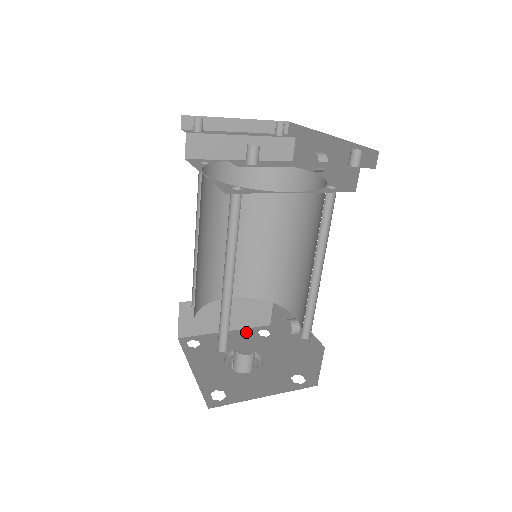
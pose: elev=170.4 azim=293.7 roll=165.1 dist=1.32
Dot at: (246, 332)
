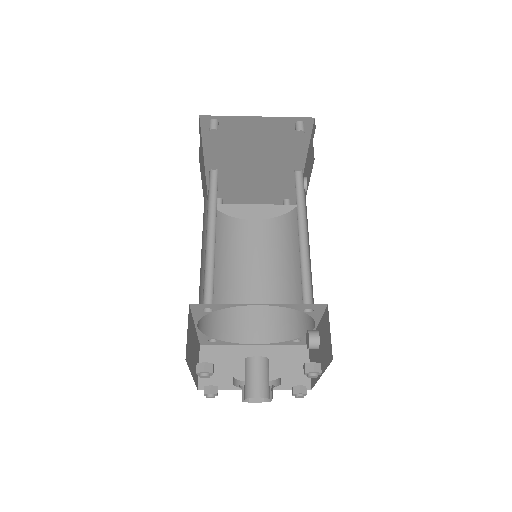
Dot at: occluded
